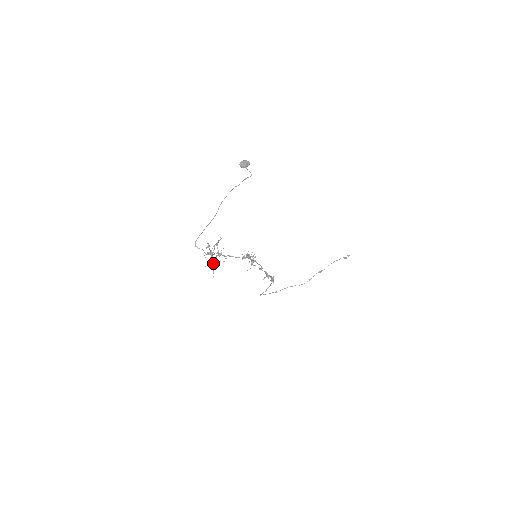
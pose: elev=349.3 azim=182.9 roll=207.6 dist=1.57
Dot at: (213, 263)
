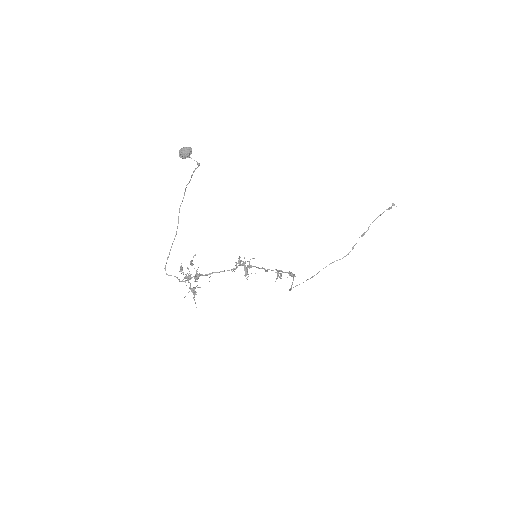
Dot at: (191, 291)
